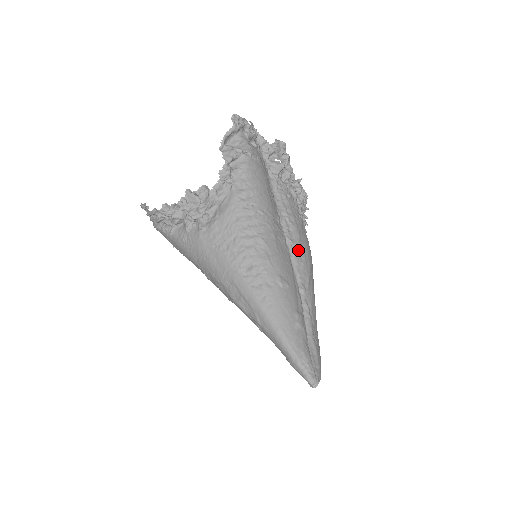
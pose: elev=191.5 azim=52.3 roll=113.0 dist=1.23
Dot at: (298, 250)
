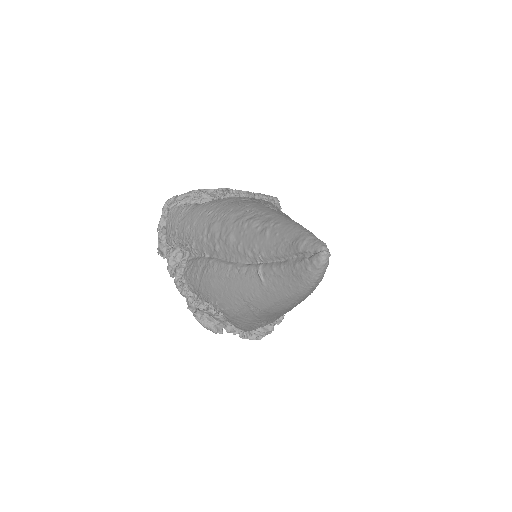
Dot at: occluded
